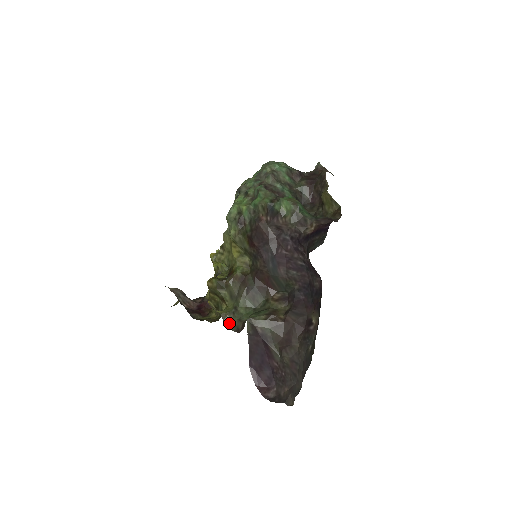
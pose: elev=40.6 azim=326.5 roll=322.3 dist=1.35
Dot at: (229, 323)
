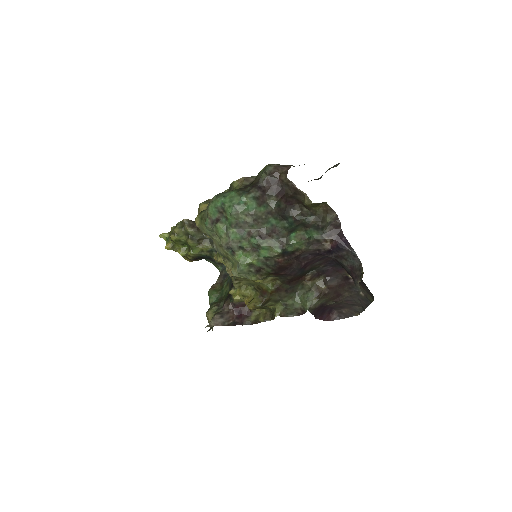
Dot at: (287, 314)
